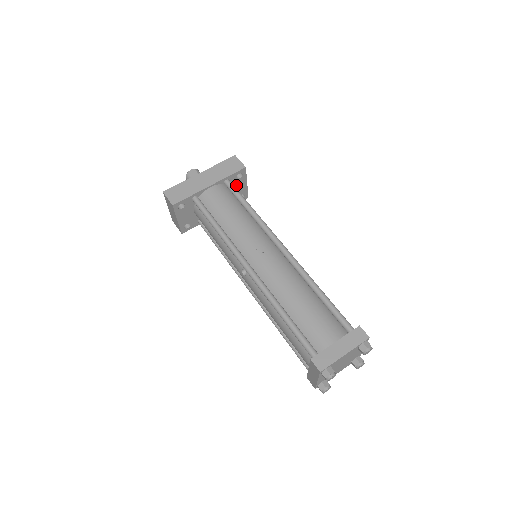
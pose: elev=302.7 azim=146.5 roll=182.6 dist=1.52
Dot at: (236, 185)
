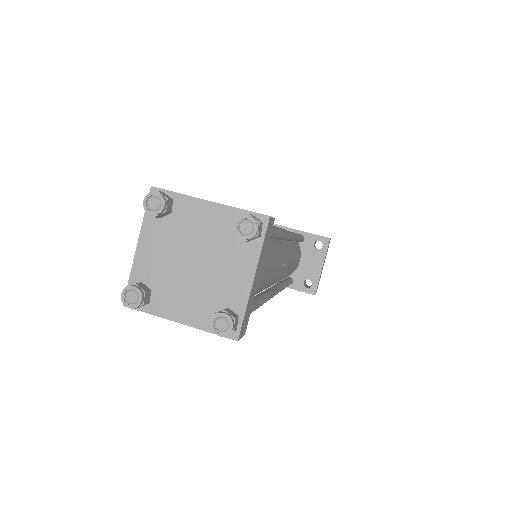
Dot at: (309, 256)
